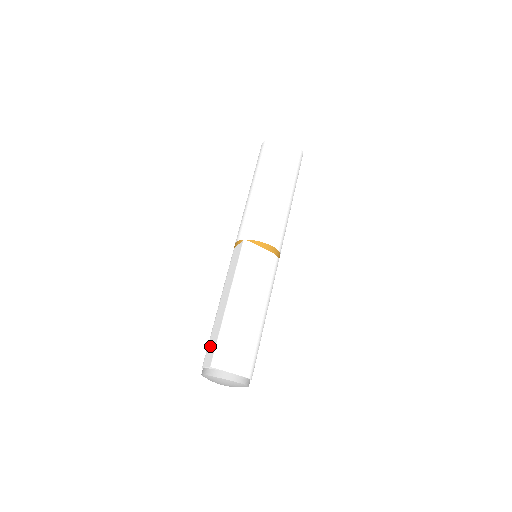
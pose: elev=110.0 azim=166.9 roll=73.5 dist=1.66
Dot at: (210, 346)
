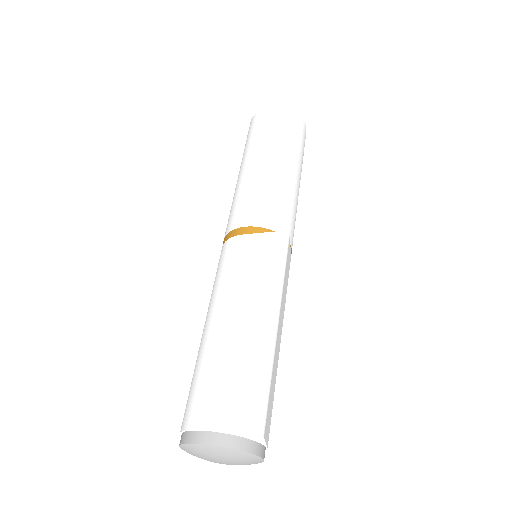
Dot at: (227, 391)
